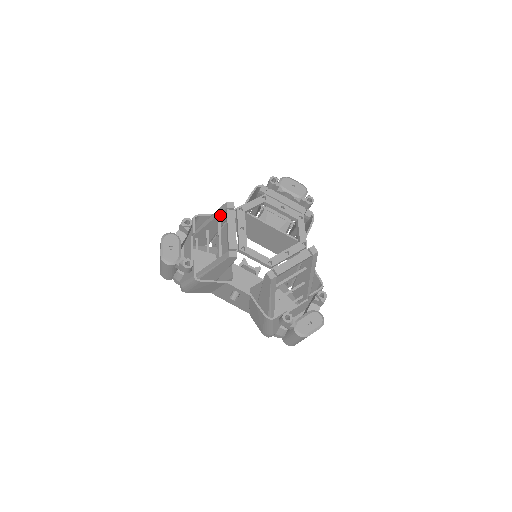
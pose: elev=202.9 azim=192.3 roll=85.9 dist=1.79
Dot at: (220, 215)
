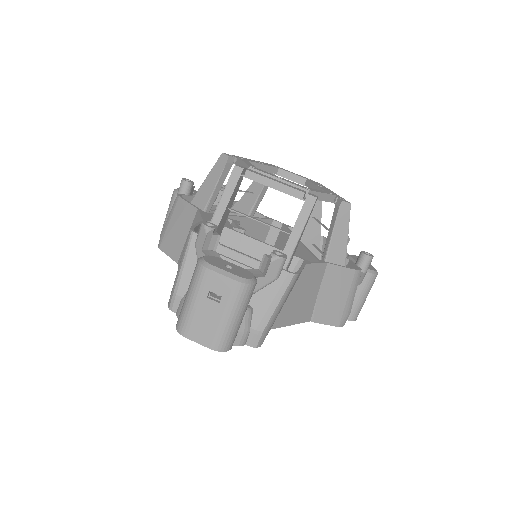
Dot at: occluded
